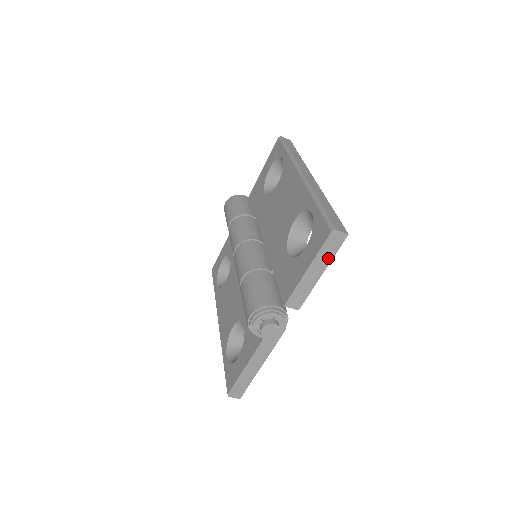
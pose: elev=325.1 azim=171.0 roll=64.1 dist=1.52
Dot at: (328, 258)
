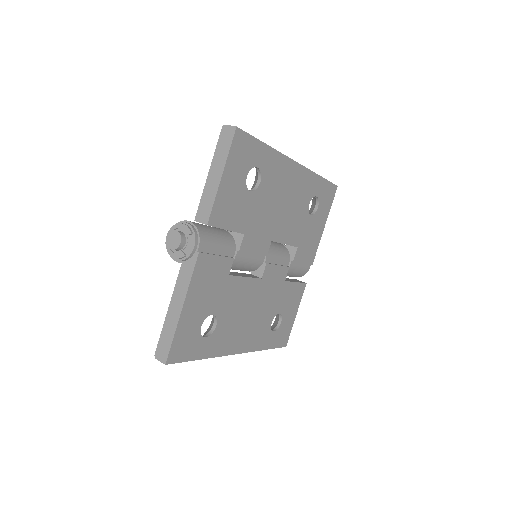
Dot at: (224, 157)
